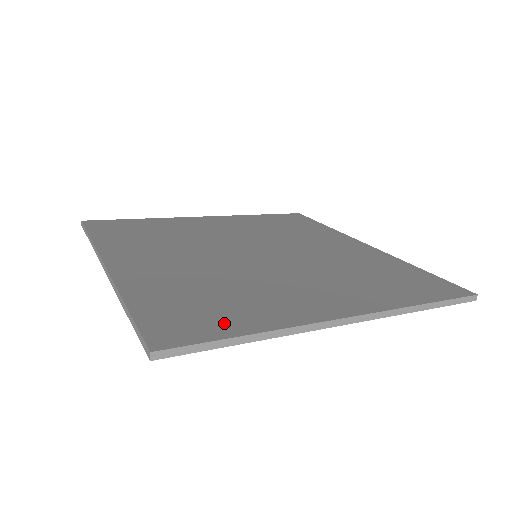
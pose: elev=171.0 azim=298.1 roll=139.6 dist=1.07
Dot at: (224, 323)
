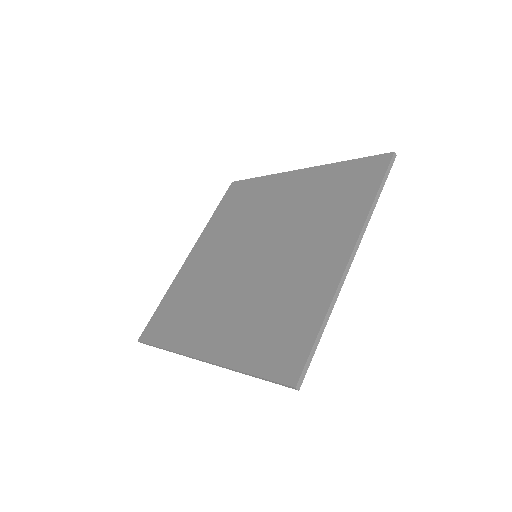
Dot at: (303, 331)
